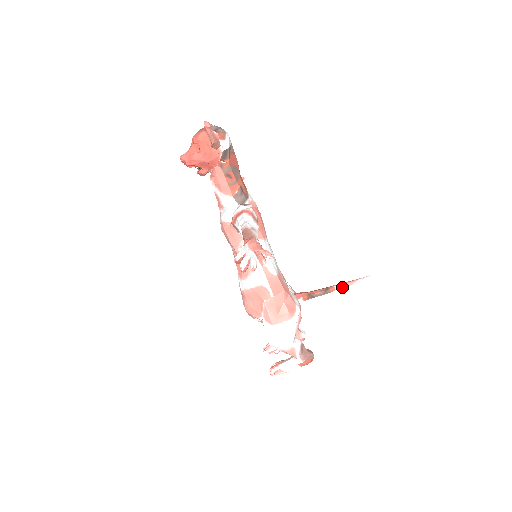
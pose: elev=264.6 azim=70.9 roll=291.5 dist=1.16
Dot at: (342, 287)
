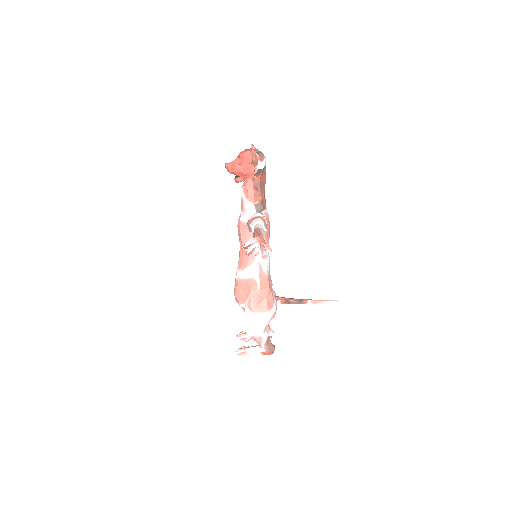
Dot at: (313, 302)
